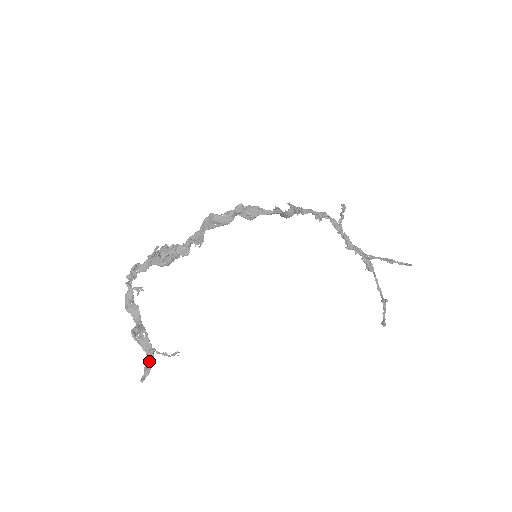
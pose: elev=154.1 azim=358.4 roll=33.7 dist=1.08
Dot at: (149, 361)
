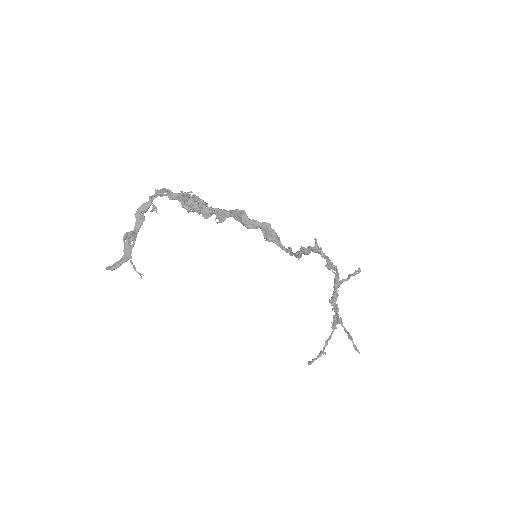
Dot at: (121, 262)
